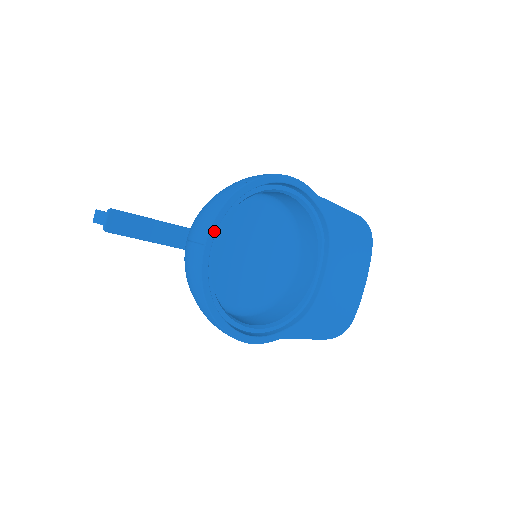
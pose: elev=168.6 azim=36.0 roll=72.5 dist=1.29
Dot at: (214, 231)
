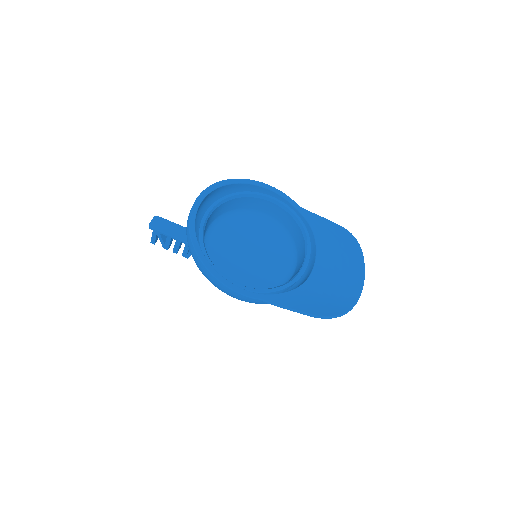
Dot at: (204, 196)
